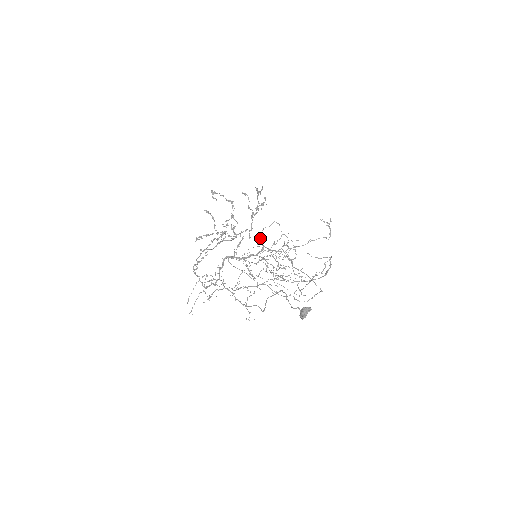
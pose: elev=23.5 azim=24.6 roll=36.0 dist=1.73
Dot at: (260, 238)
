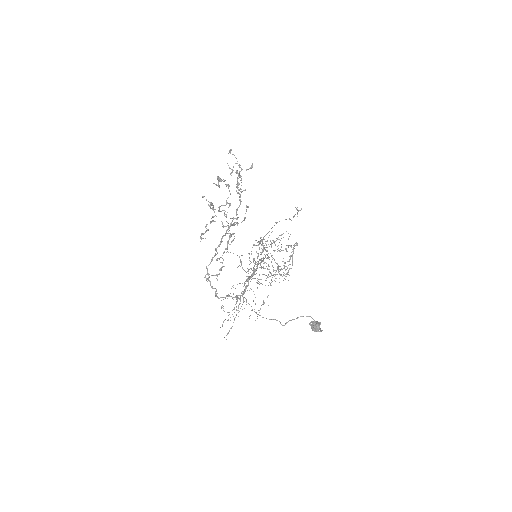
Dot at: occluded
